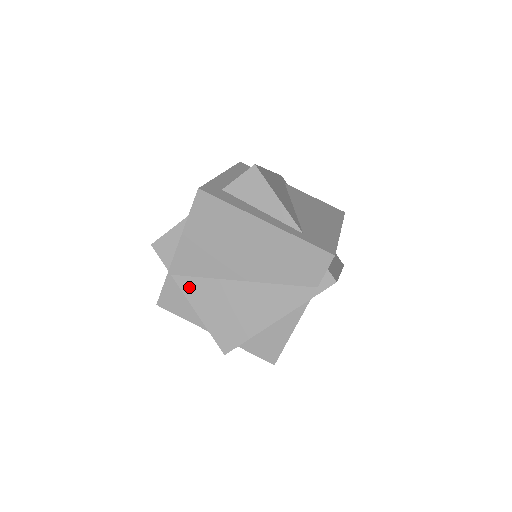
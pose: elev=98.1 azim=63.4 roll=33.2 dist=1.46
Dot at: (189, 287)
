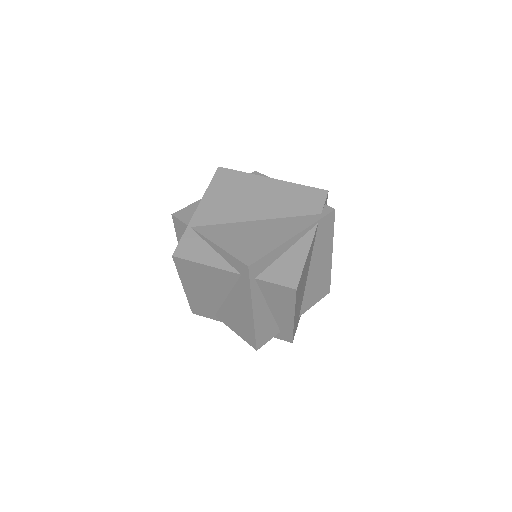
Dot at: (208, 231)
